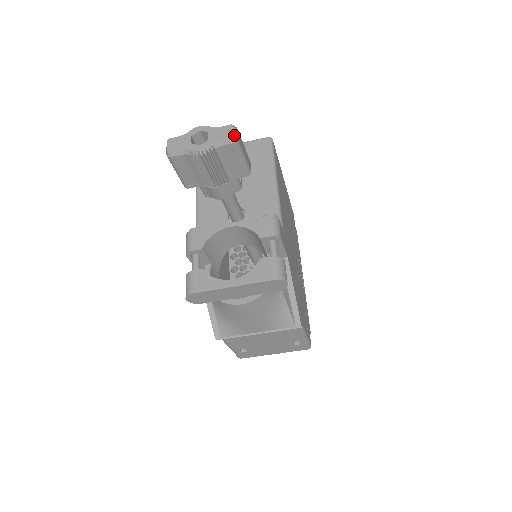
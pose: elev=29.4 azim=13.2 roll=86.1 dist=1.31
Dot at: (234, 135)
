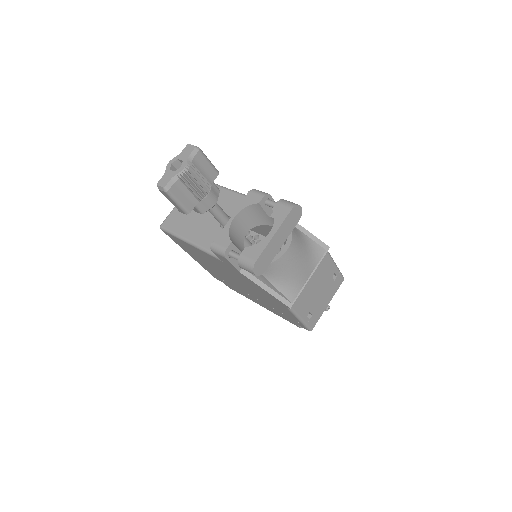
Dot at: (195, 146)
